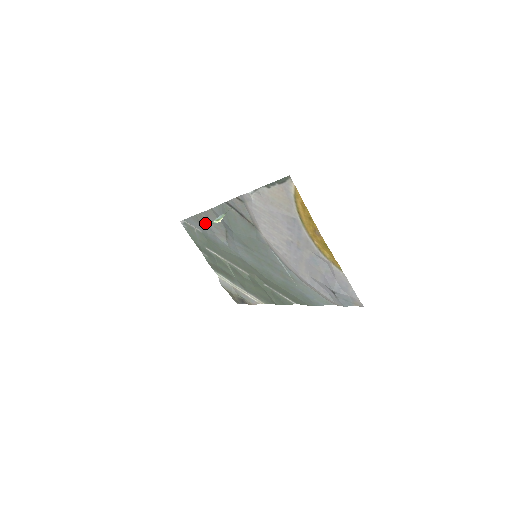
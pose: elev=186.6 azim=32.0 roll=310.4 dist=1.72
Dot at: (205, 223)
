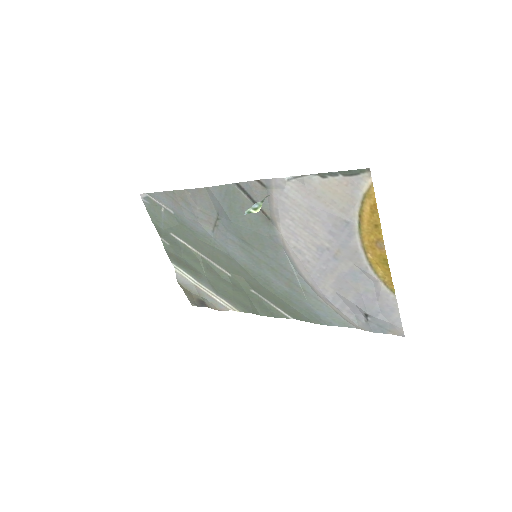
Dot at: (186, 203)
